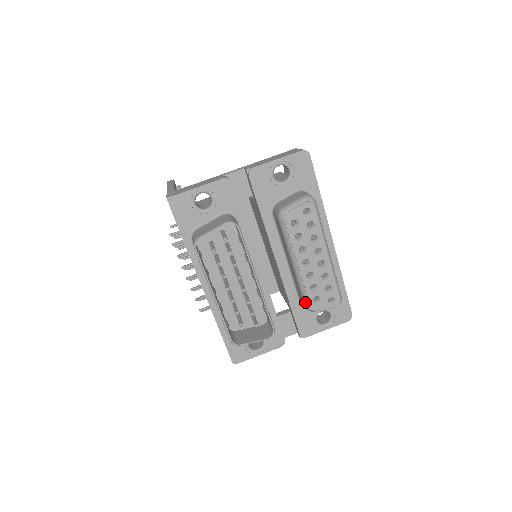
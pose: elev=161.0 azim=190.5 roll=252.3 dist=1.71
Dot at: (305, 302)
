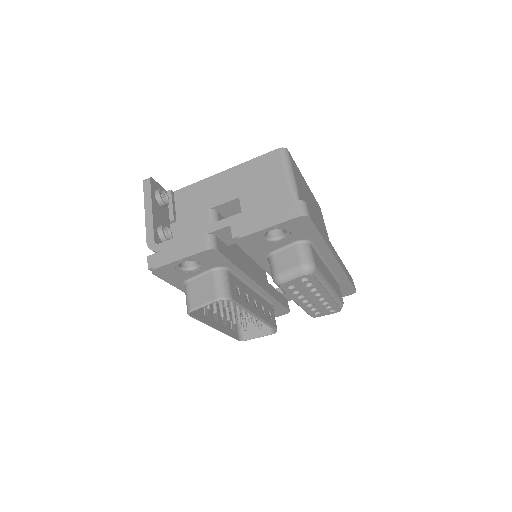
Dot at: occluded
